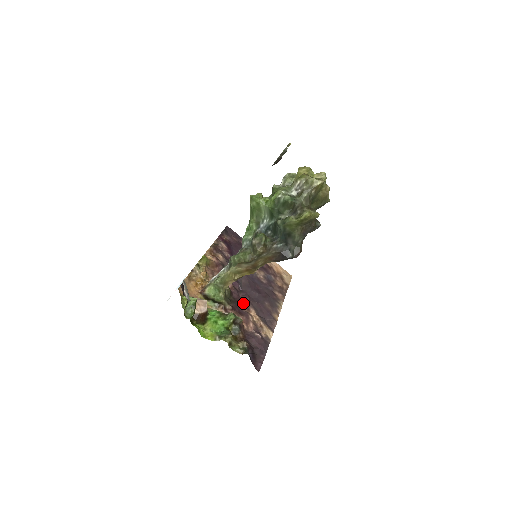
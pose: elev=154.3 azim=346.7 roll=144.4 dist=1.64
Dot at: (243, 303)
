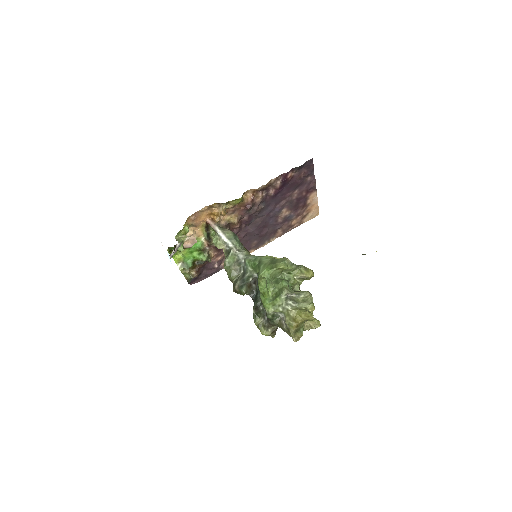
Dot at: occluded
